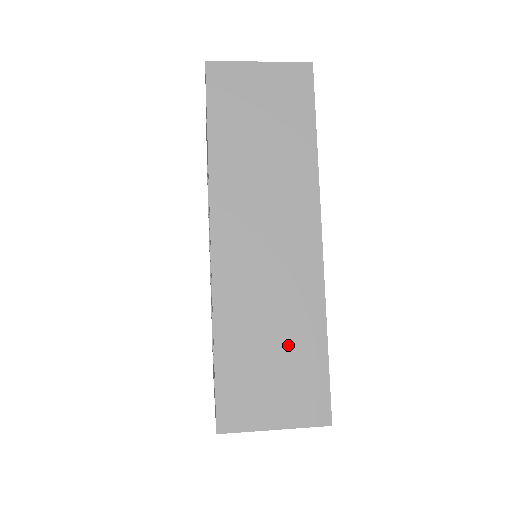
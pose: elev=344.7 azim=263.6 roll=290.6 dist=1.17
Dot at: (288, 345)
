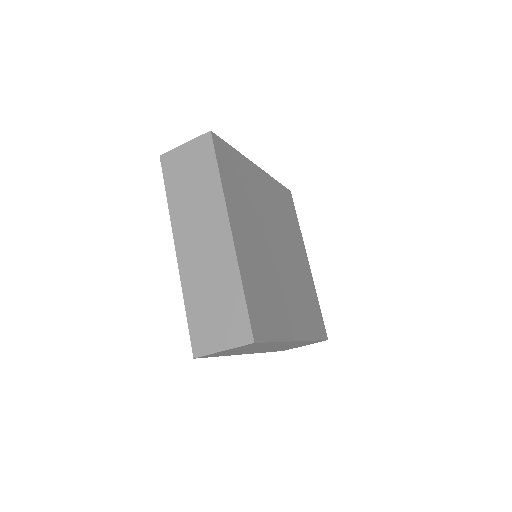
Dot at: (222, 299)
